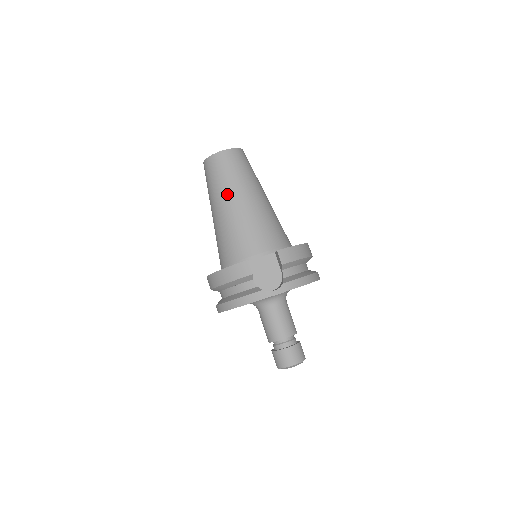
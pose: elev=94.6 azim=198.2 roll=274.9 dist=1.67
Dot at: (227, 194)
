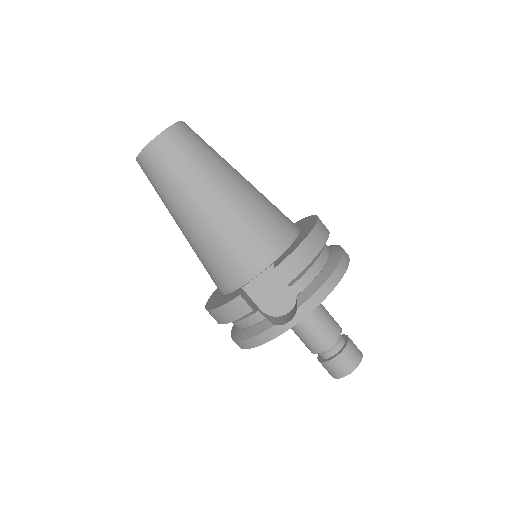
Dot at: (182, 203)
